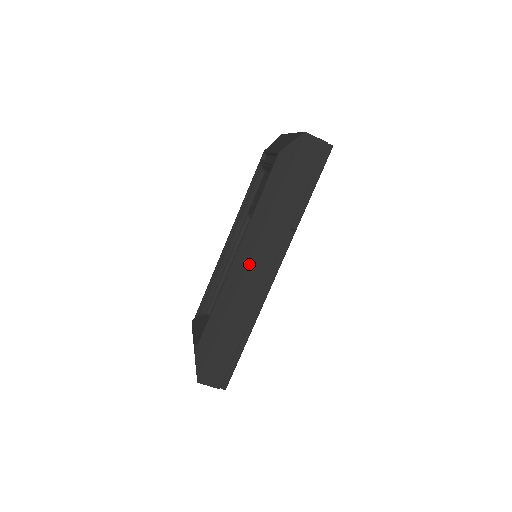
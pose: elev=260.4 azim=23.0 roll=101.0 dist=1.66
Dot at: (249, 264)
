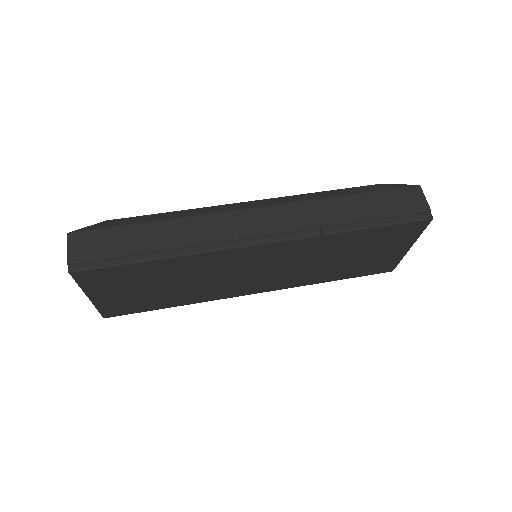
Dot at: (252, 209)
